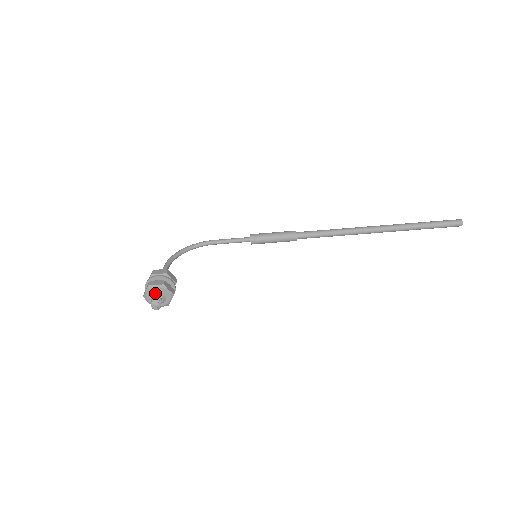
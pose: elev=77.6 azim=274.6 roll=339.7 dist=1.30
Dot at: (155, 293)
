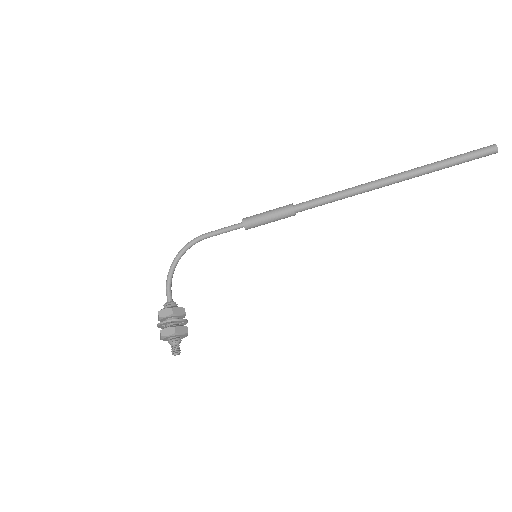
Dot at: (170, 340)
